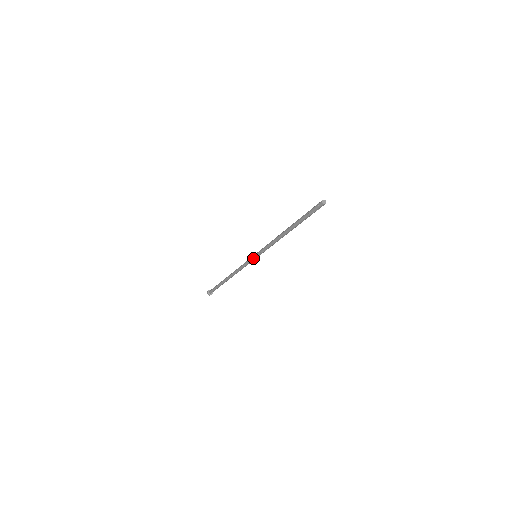
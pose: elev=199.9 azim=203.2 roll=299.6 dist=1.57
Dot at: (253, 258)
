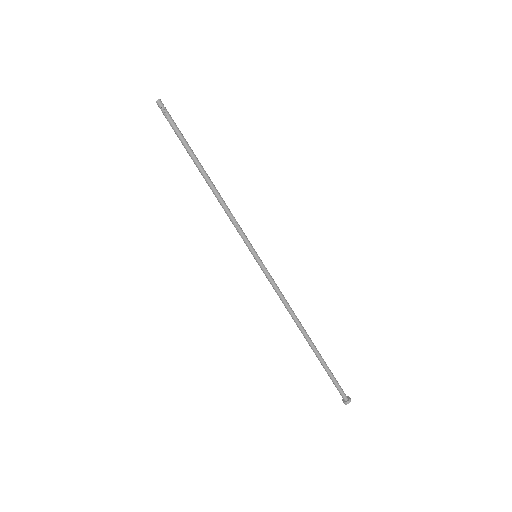
Dot at: (256, 261)
